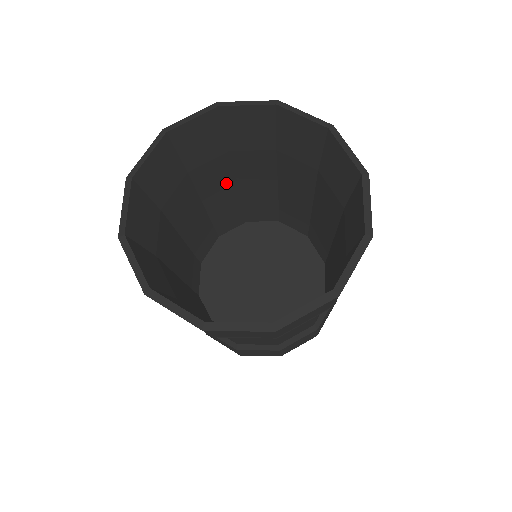
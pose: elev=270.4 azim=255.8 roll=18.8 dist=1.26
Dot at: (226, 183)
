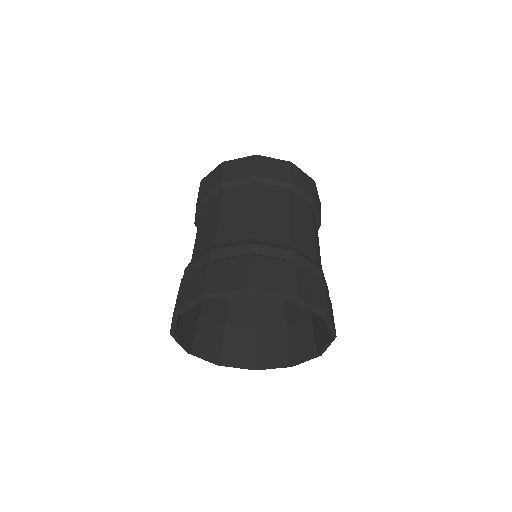
Dot at: occluded
